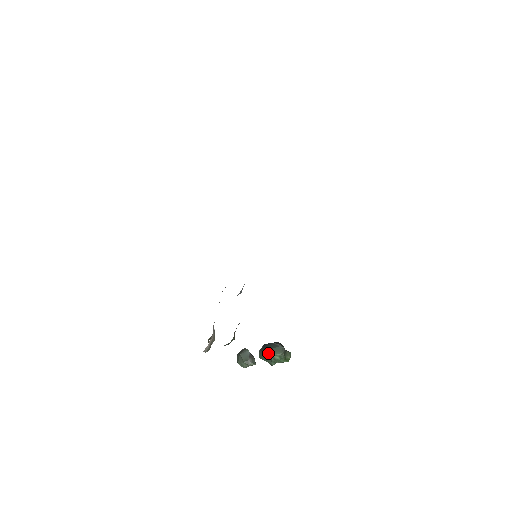
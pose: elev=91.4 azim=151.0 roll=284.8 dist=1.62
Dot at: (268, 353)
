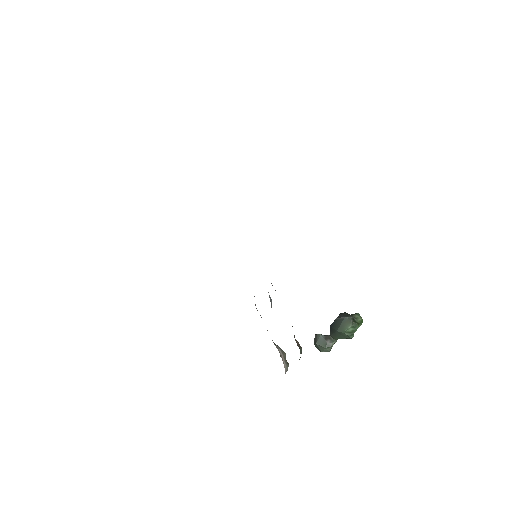
Dot at: (340, 332)
